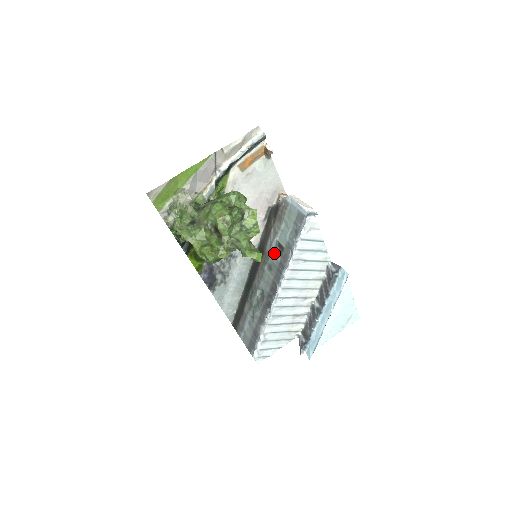
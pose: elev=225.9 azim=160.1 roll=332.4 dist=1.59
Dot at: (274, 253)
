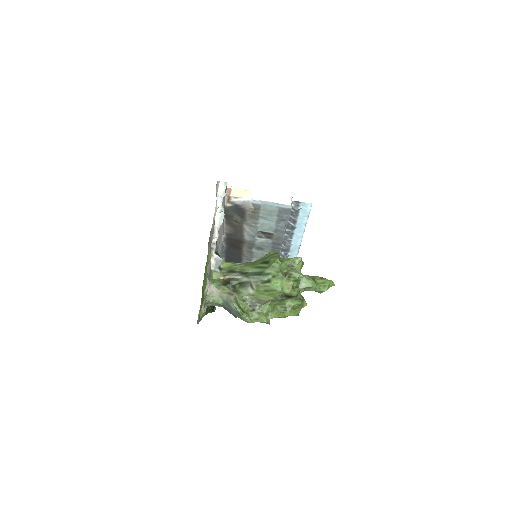
Dot at: (261, 240)
